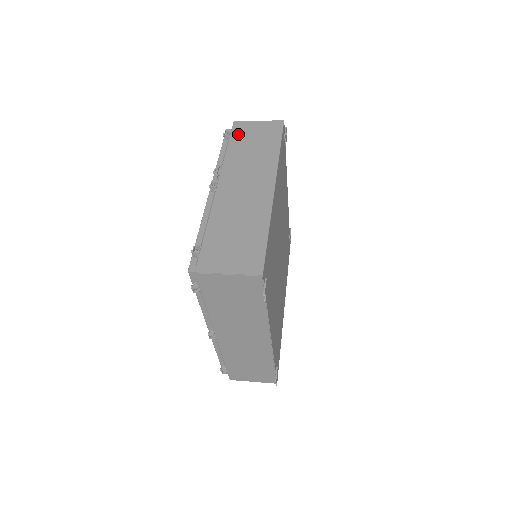
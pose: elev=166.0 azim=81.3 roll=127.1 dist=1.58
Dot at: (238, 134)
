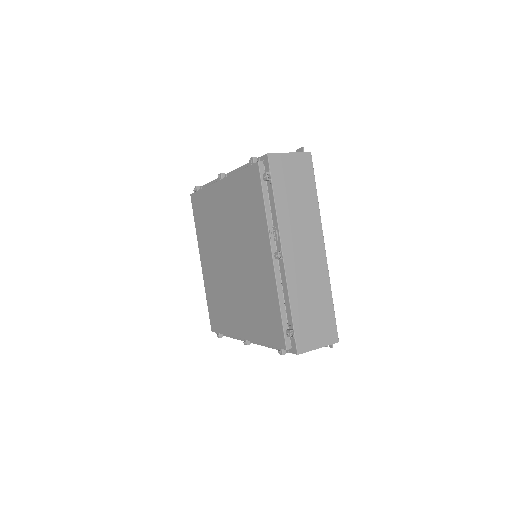
Dot at: (278, 177)
